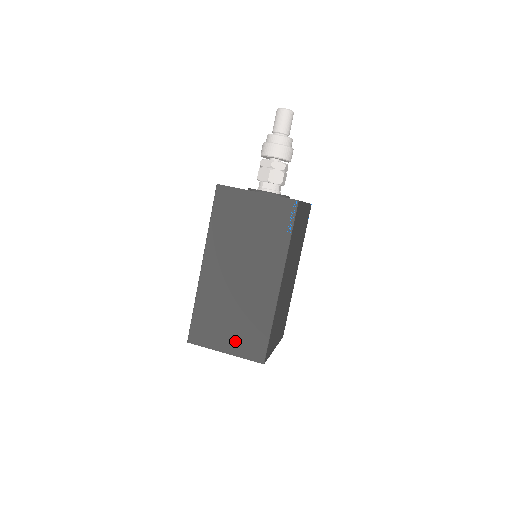
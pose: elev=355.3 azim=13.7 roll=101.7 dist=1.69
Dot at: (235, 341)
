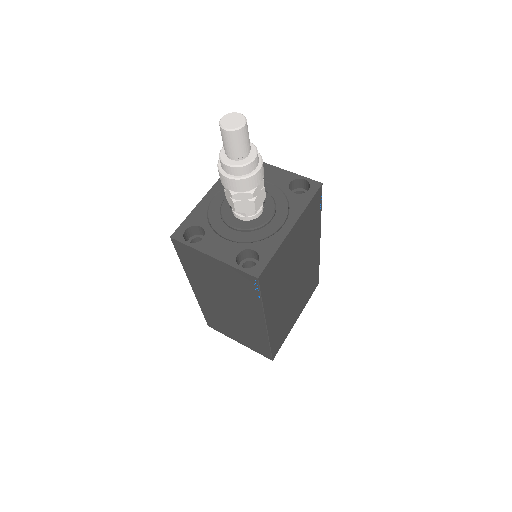
Dot at: (244, 341)
